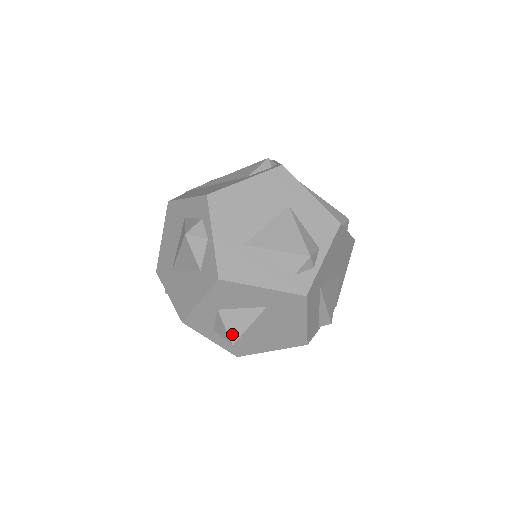
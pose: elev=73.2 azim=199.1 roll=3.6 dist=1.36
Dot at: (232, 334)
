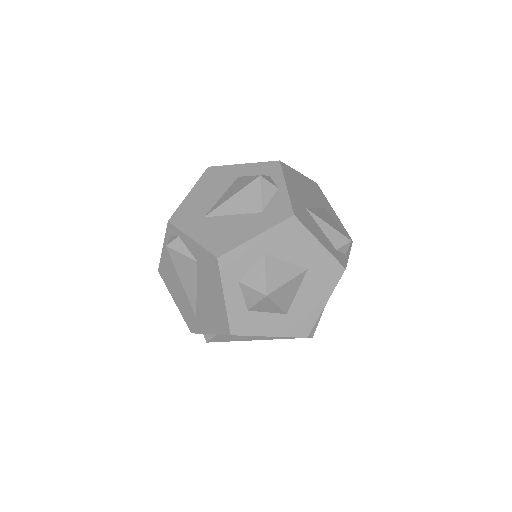
Dot at: (270, 284)
